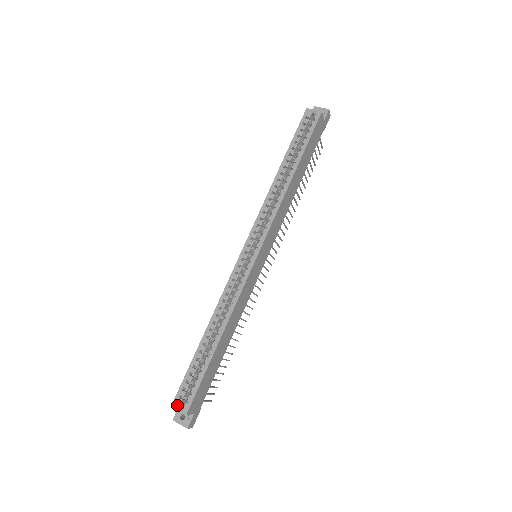
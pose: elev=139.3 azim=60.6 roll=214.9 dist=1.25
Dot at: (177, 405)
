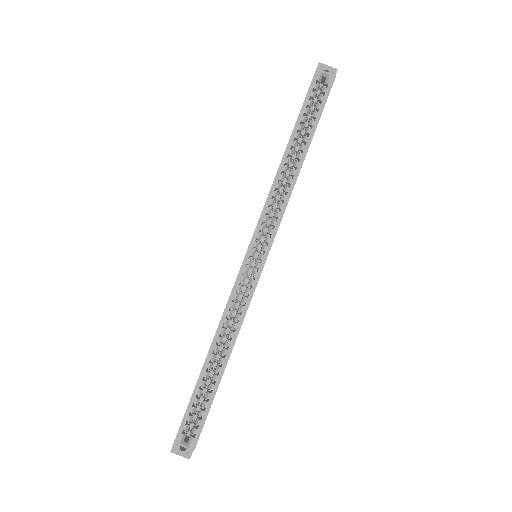
Dot at: (181, 441)
